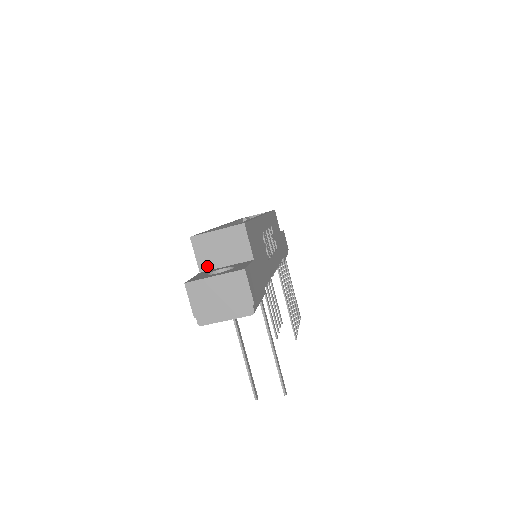
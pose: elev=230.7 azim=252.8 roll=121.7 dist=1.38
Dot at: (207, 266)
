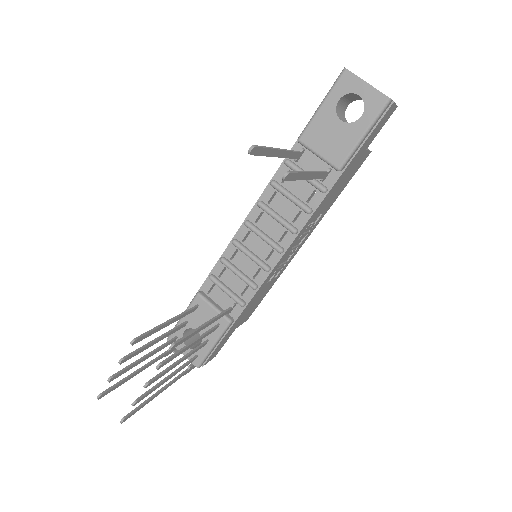
Dot at: occluded
